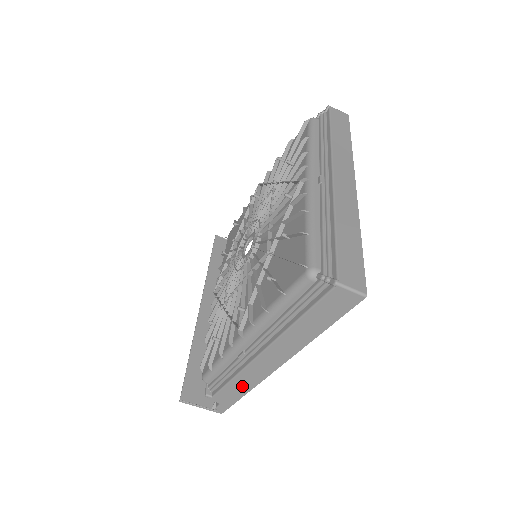
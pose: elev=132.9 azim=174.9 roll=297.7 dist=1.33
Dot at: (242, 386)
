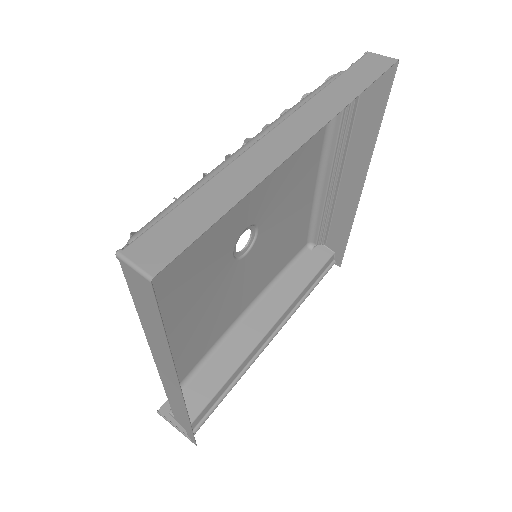
Dot at: (179, 409)
